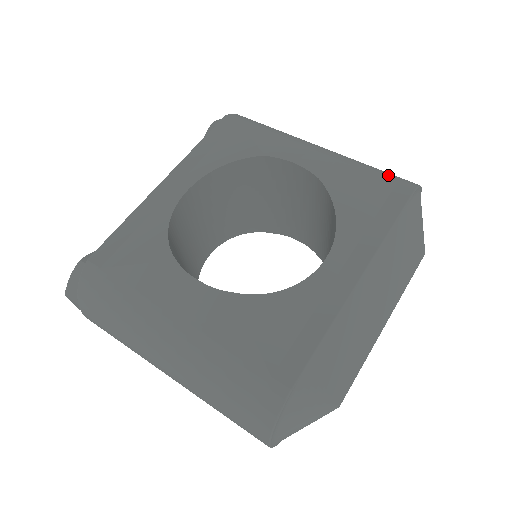
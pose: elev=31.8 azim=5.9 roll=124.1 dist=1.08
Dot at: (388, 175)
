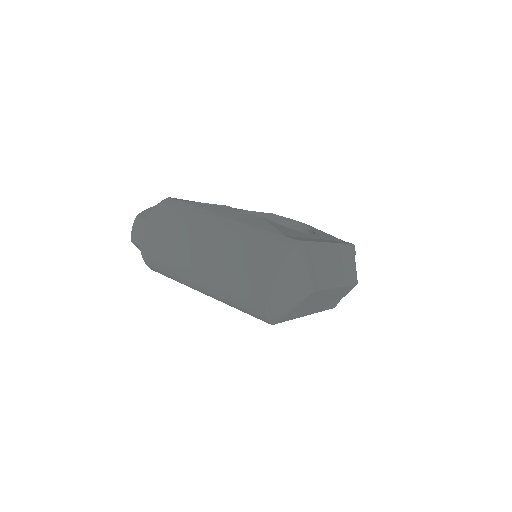
Dot at: occluded
